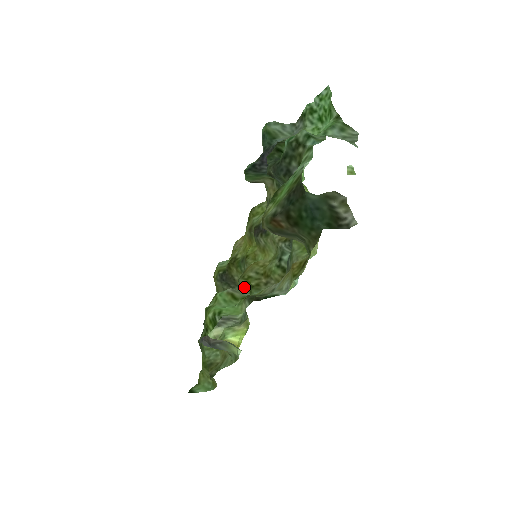
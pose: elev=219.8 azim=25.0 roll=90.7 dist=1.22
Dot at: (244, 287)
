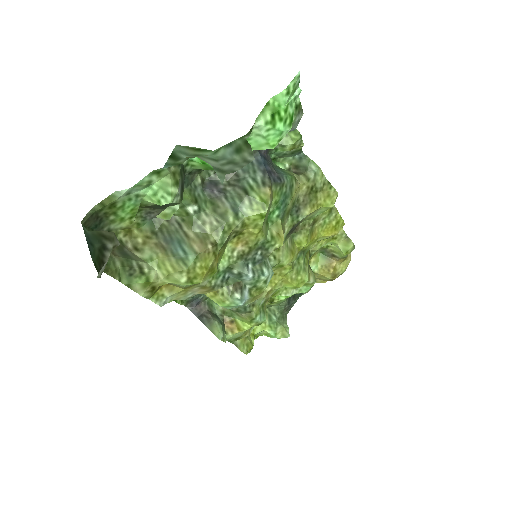
Dot at: occluded
